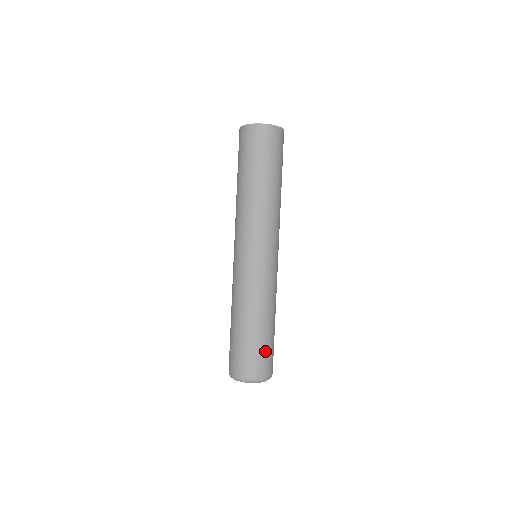
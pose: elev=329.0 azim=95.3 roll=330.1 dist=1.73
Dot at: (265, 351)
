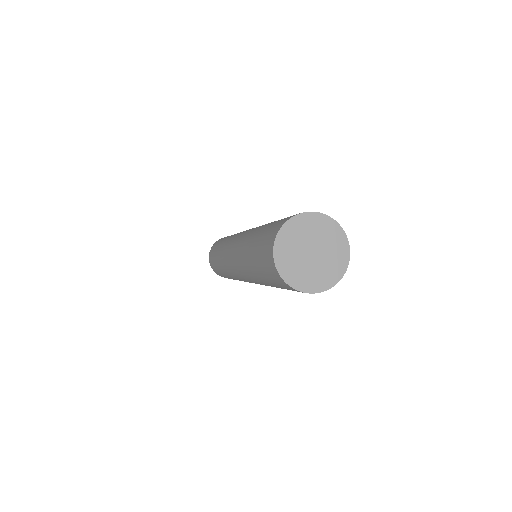
Dot at: occluded
